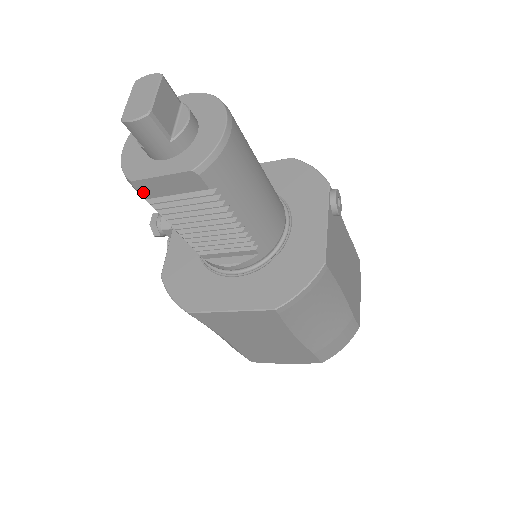
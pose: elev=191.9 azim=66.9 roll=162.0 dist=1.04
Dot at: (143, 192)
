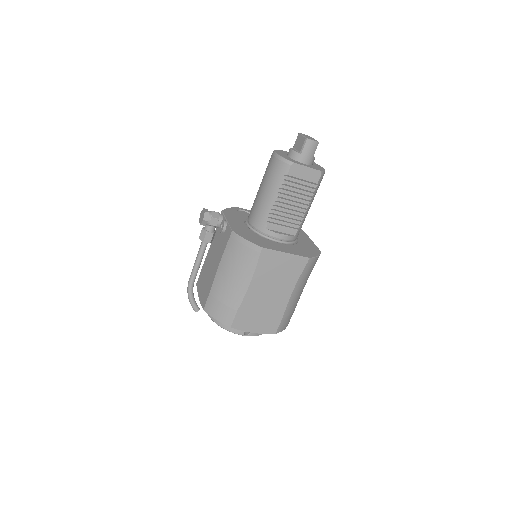
Dot at: (291, 171)
